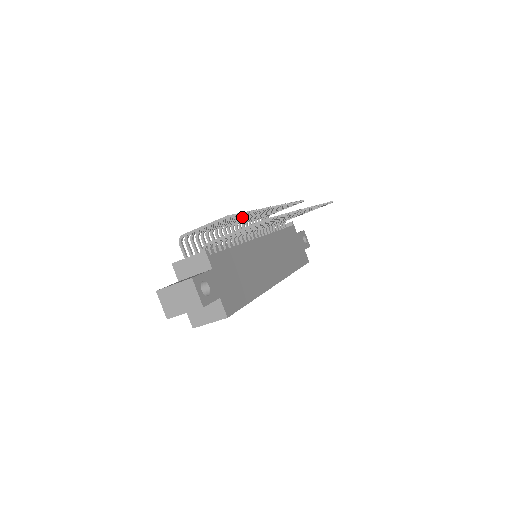
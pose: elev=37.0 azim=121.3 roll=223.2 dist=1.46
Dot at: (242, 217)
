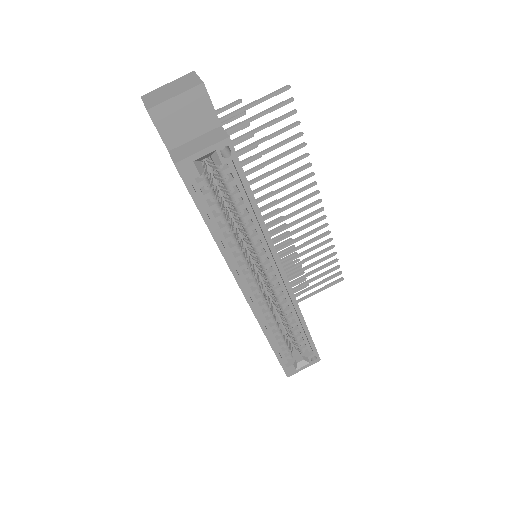
Dot at: occluded
